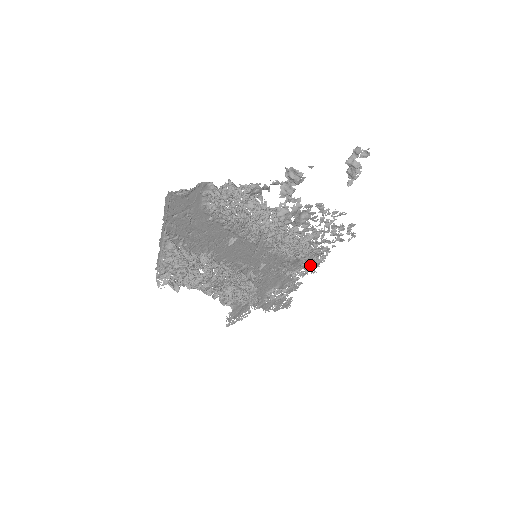
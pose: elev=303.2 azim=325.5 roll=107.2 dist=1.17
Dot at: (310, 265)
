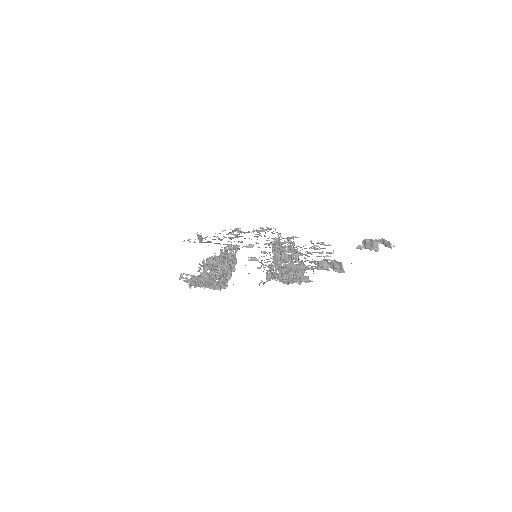
Dot at: (276, 232)
